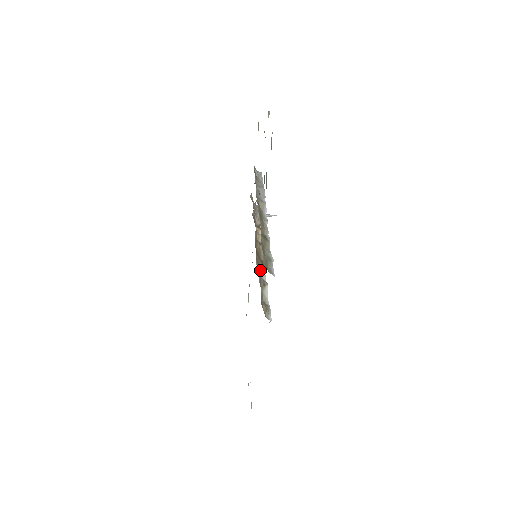
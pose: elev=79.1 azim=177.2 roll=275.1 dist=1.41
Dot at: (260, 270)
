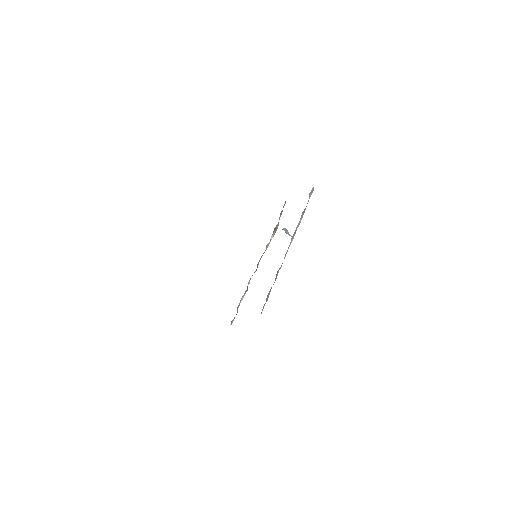
Dot at: occluded
